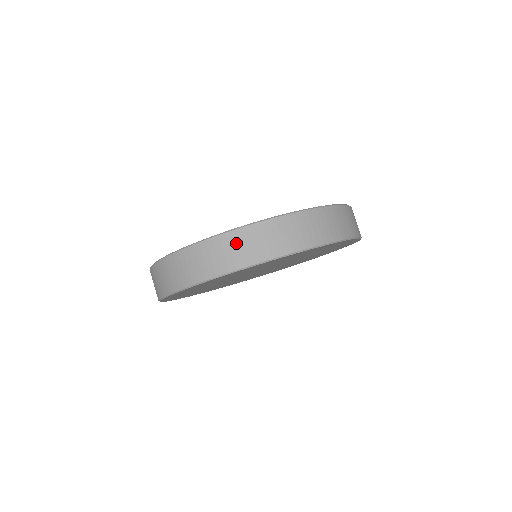
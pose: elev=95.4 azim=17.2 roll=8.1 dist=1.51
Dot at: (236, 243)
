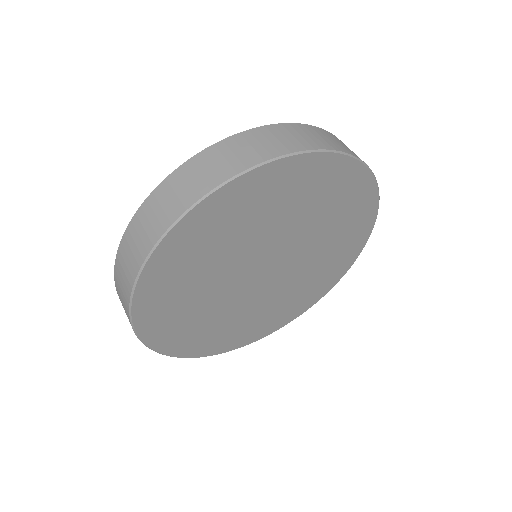
Dot at: (152, 209)
